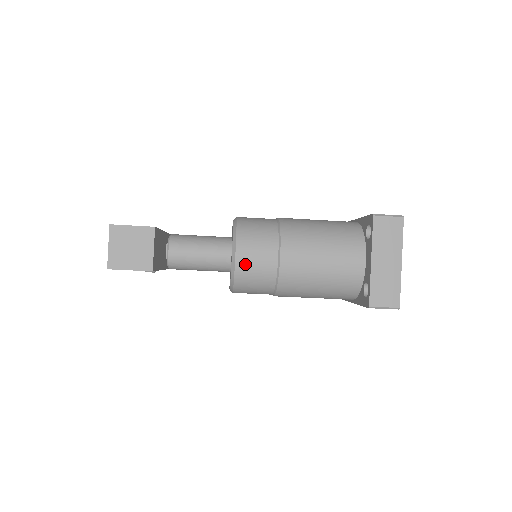
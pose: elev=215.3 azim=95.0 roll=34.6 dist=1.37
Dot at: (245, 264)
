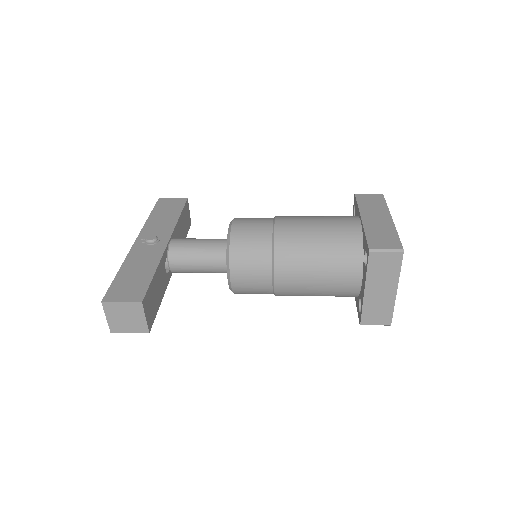
Dot at: (241, 285)
